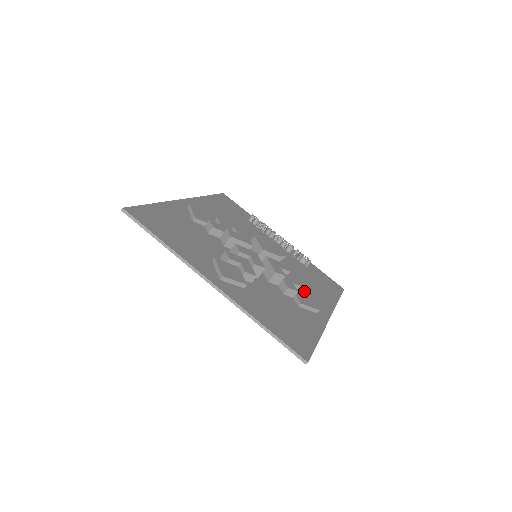
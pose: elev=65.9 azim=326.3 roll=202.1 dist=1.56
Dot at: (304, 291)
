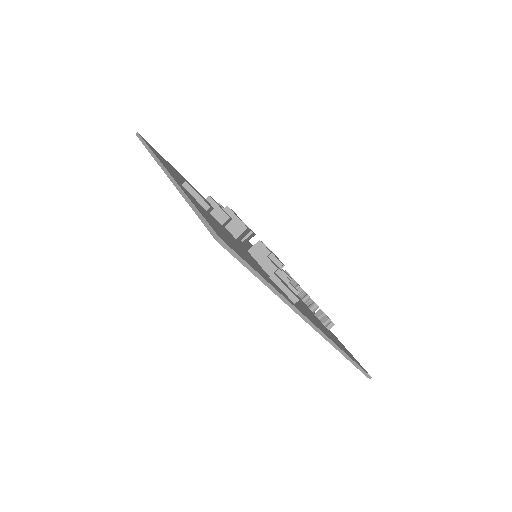
Dot at: occluded
